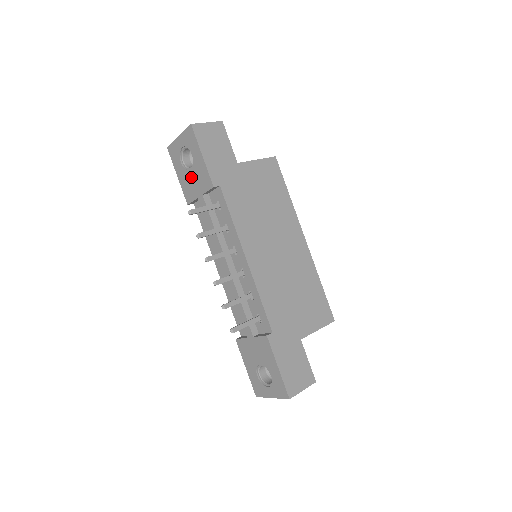
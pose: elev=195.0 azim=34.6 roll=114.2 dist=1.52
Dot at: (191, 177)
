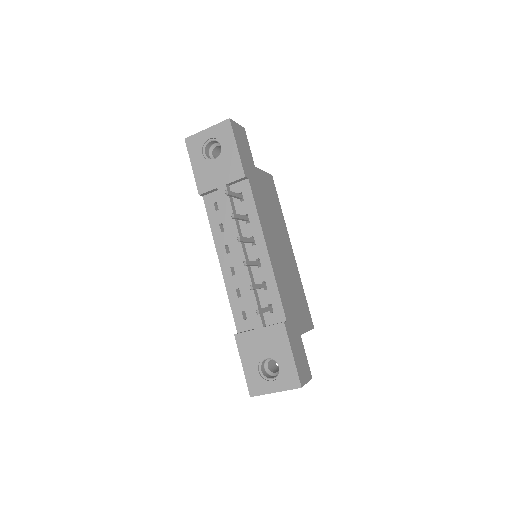
Dot at: (214, 167)
